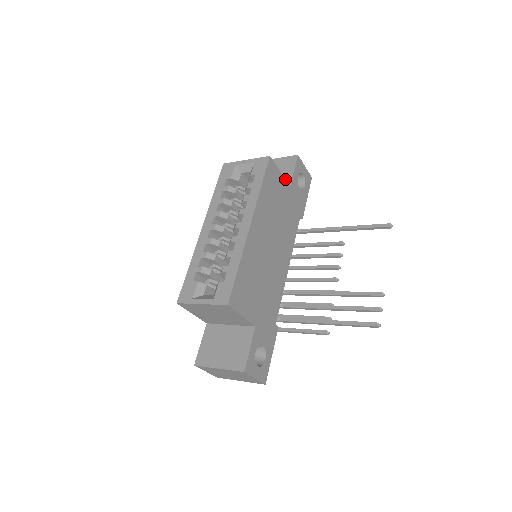
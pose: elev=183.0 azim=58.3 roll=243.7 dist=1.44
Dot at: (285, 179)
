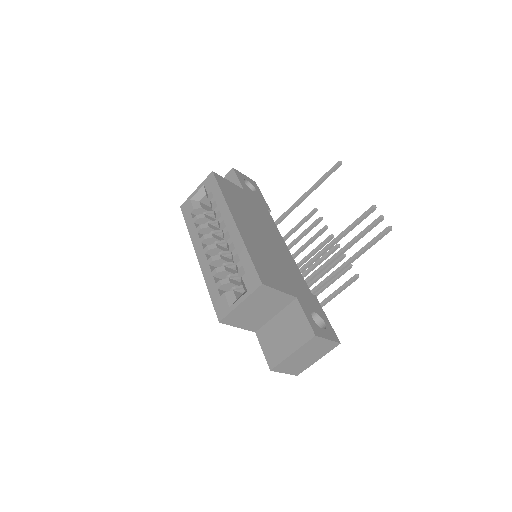
Dot at: (236, 186)
